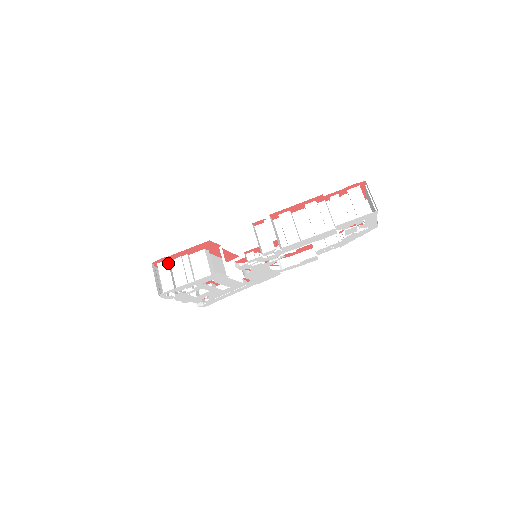
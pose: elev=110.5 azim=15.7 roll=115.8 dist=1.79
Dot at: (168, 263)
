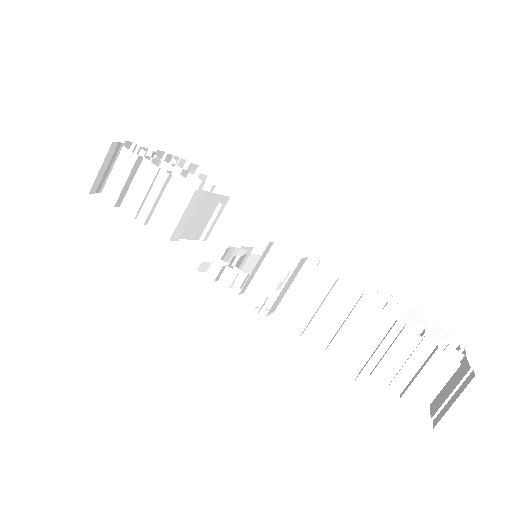
Dot at: (135, 161)
